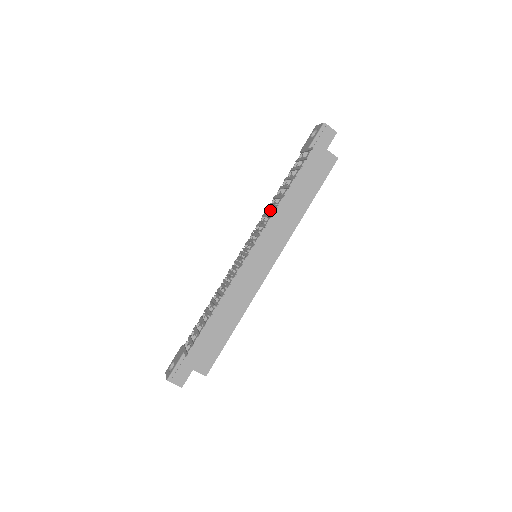
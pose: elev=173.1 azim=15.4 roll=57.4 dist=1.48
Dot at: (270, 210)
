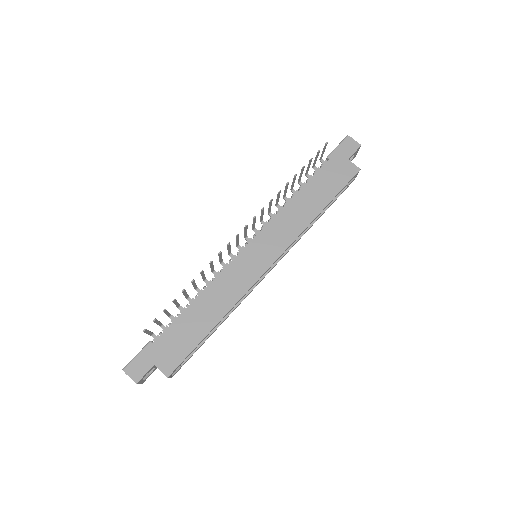
Dot at: (278, 209)
